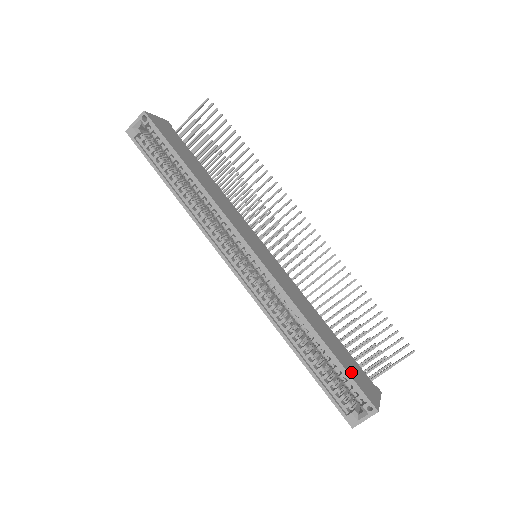
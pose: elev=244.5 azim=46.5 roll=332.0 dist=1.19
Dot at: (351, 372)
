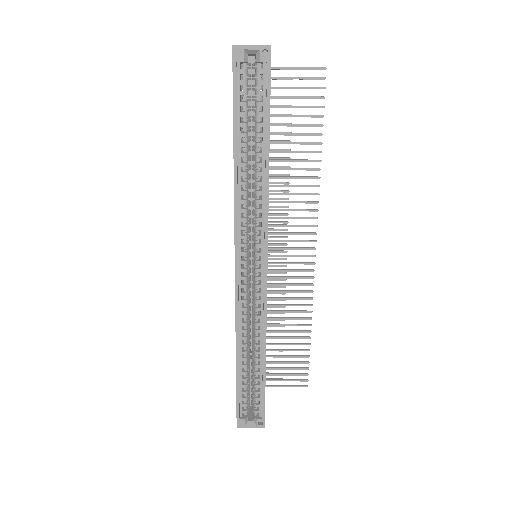
Dot at: occluded
